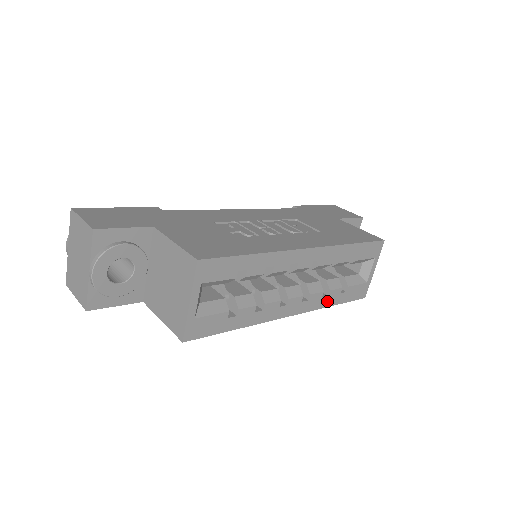
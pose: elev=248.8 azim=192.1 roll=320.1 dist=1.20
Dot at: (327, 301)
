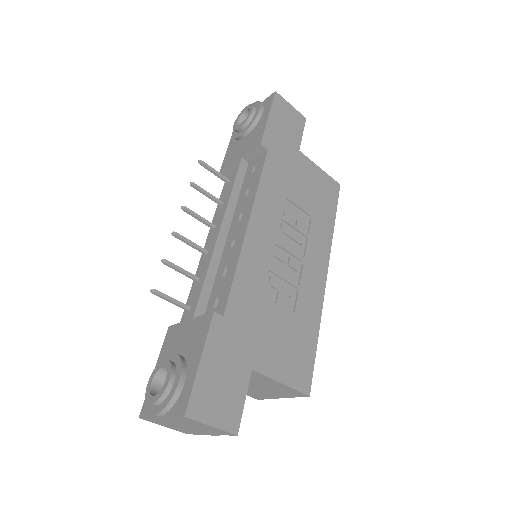
Dot at: occluded
